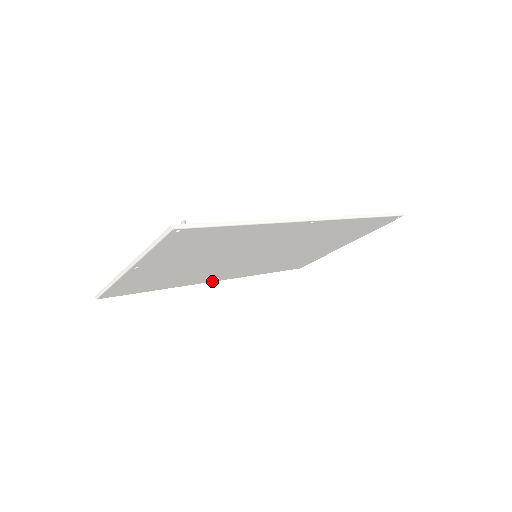
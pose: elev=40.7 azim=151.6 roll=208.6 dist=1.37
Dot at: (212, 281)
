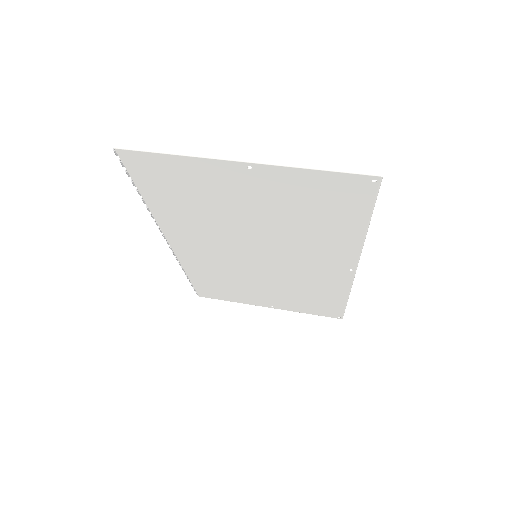
Dot at: (169, 241)
